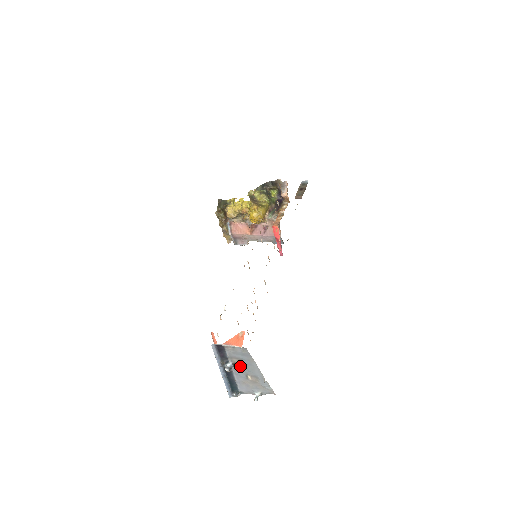
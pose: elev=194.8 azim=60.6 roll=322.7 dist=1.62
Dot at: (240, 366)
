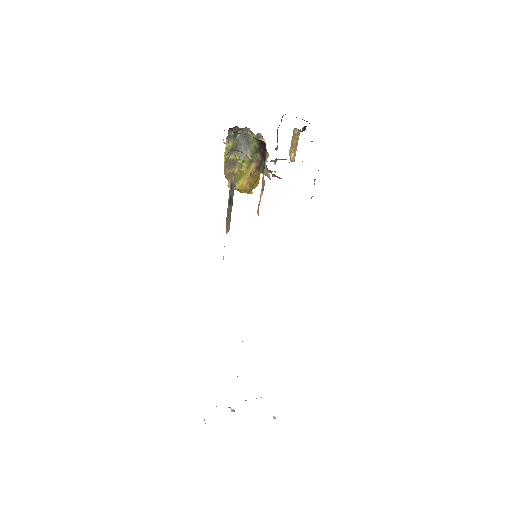
Dot at: occluded
